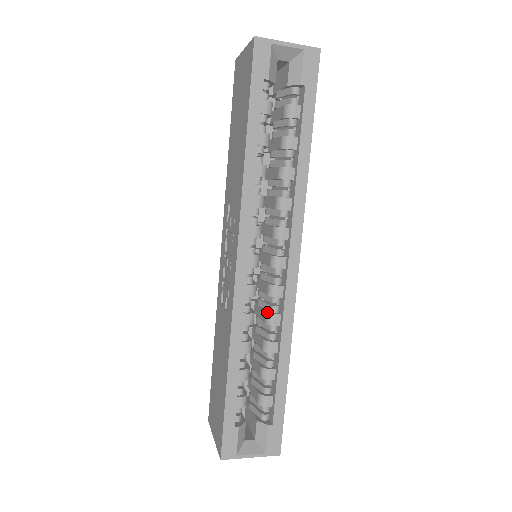
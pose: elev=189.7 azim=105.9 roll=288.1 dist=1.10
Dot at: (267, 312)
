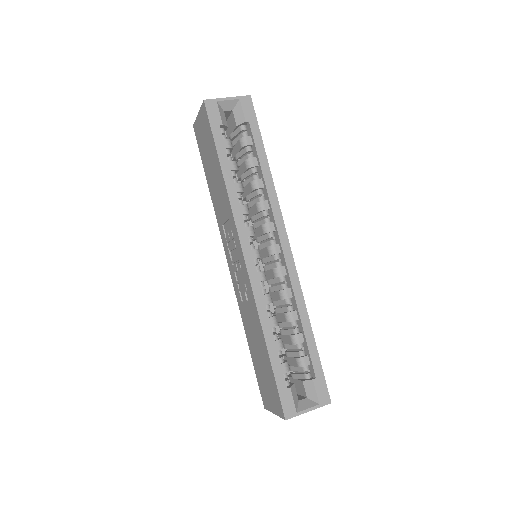
Dot at: (279, 290)
